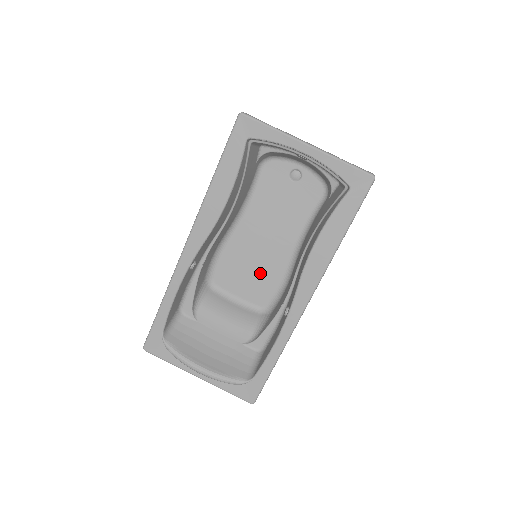
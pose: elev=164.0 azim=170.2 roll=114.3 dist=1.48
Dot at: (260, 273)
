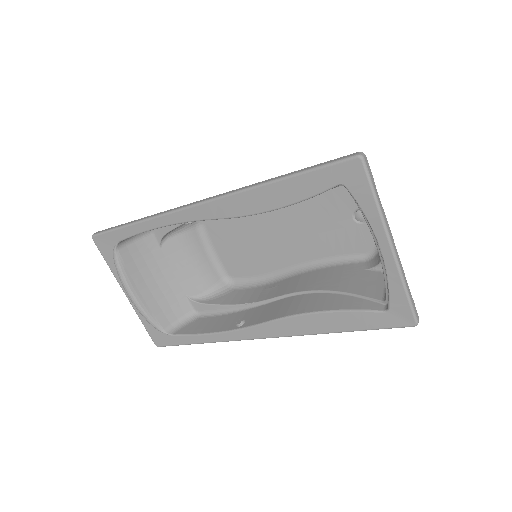
Dot at: (251, 253)
